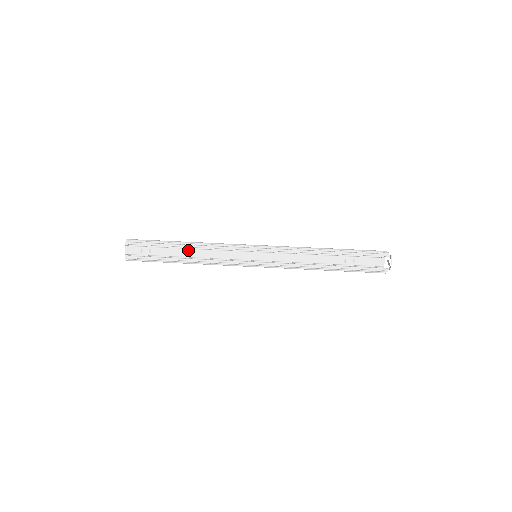
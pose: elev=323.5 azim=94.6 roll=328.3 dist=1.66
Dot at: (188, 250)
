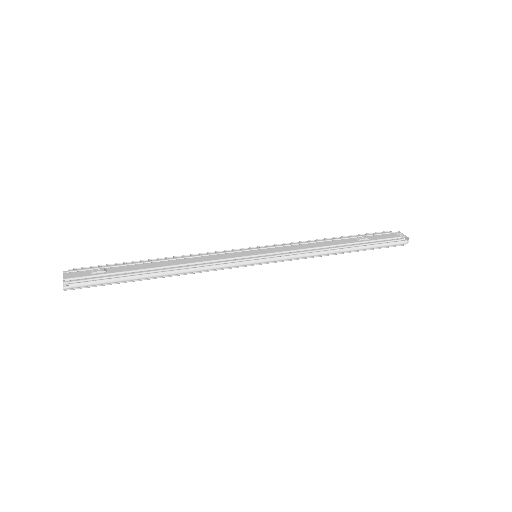
Dot at: (163, 262)
